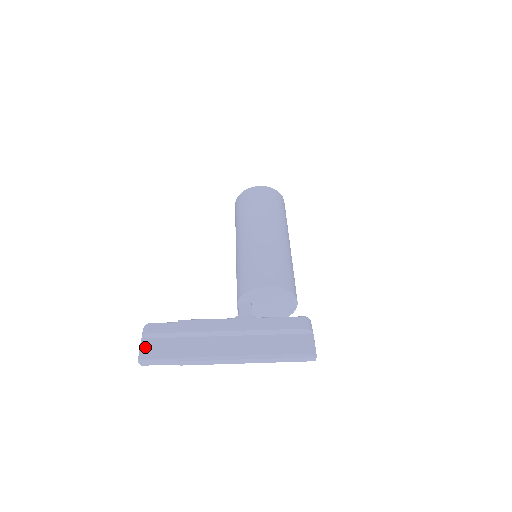
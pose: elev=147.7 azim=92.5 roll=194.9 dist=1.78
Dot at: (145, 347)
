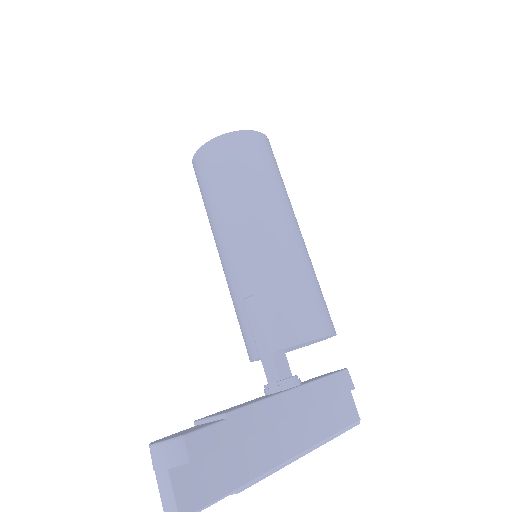
Dot at: (182, 487)
